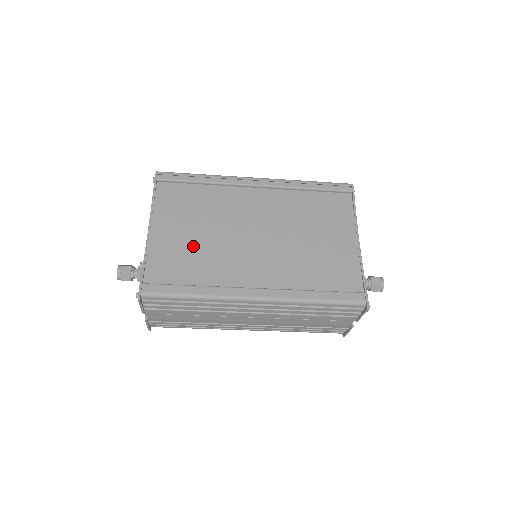
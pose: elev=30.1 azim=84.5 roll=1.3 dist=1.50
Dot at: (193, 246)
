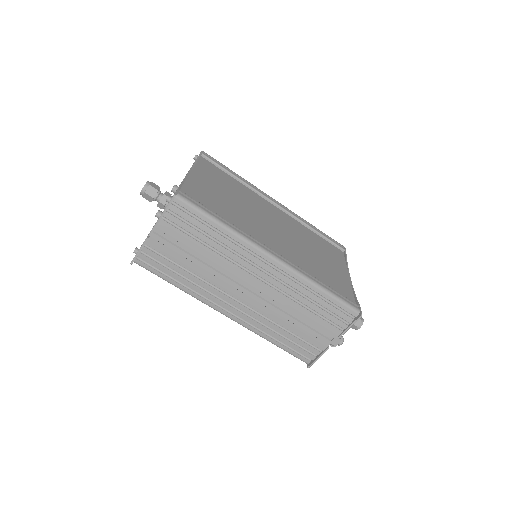
Dot at: (224, 201)
